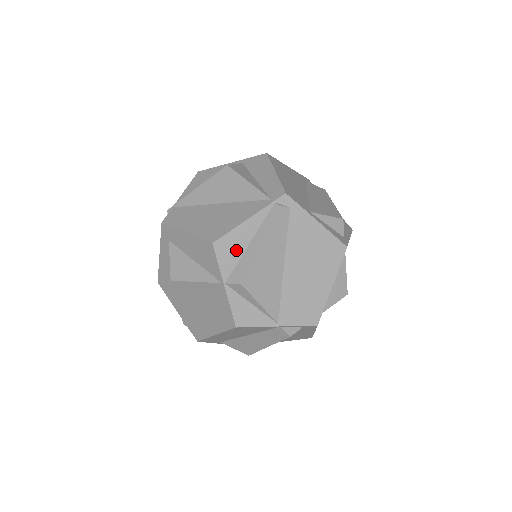
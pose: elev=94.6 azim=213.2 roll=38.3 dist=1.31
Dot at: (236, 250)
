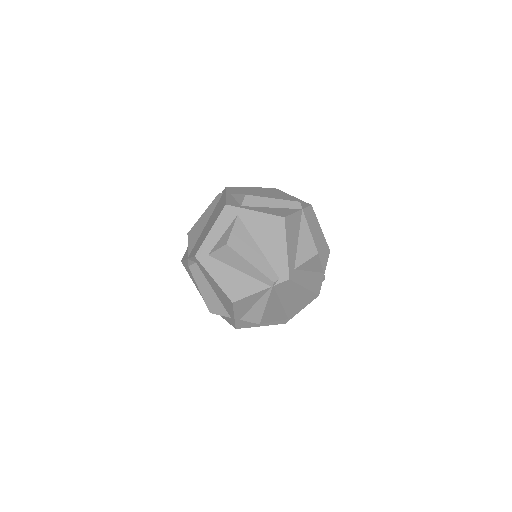
Dot at: occluded
